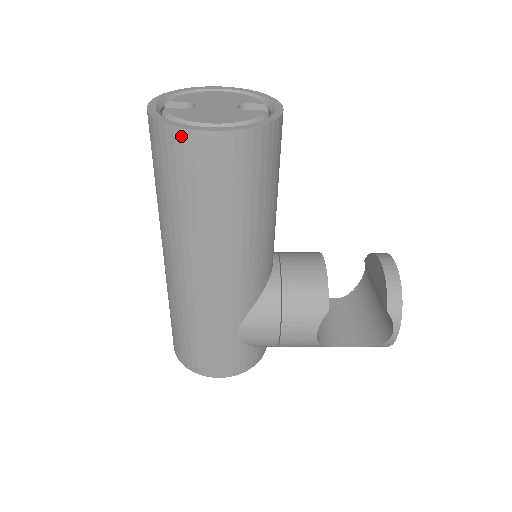
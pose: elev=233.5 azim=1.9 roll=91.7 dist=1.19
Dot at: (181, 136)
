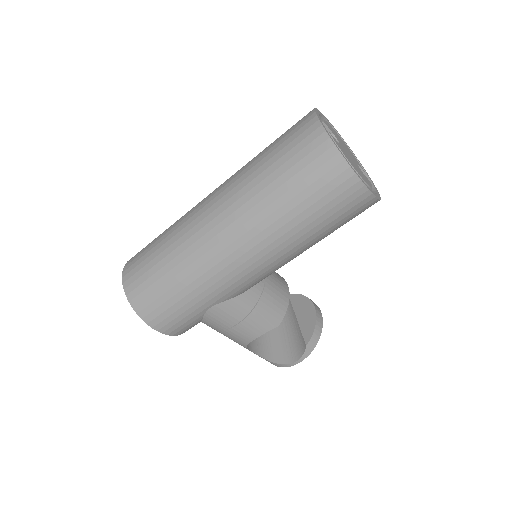
Dot at: (344, 170)
